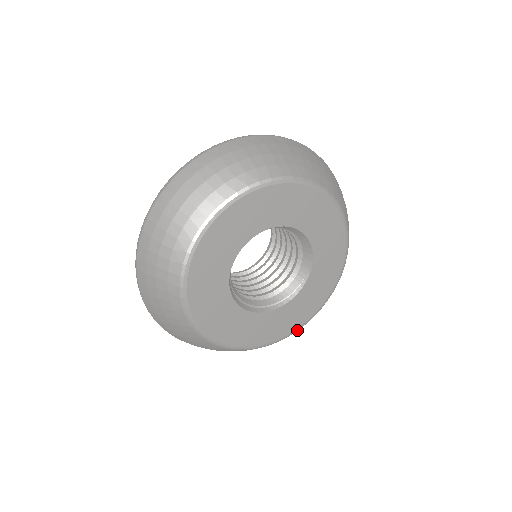
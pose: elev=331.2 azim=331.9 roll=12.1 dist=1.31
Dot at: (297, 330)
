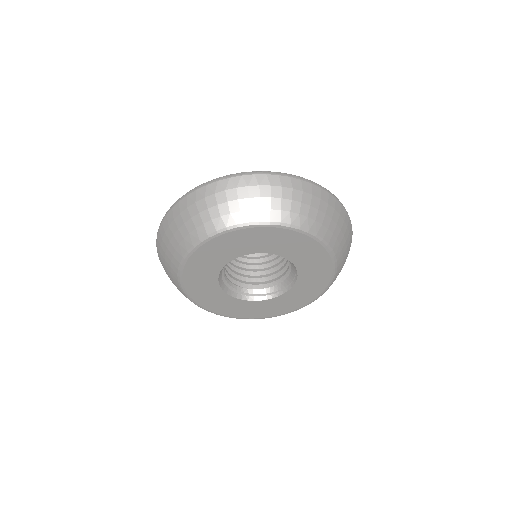
Dot at: occluded
